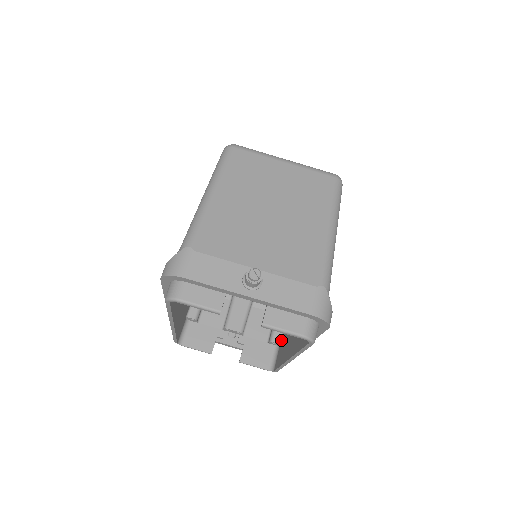
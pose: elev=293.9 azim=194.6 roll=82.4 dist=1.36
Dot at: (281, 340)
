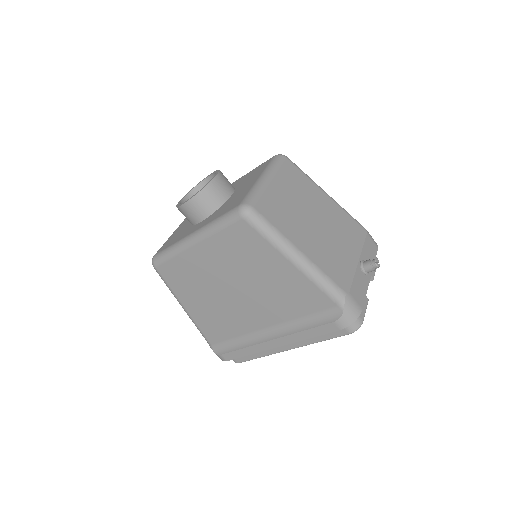
Dot at: occluded
